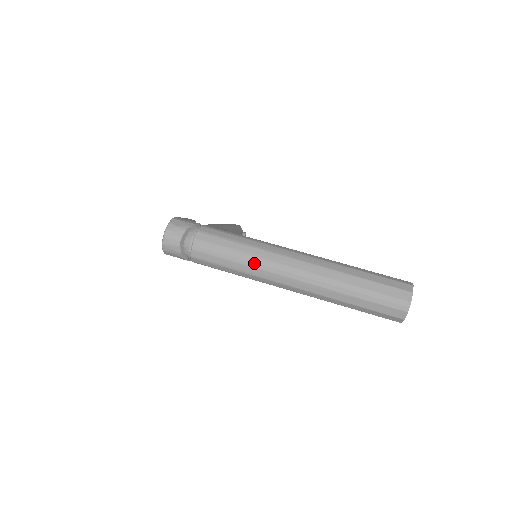
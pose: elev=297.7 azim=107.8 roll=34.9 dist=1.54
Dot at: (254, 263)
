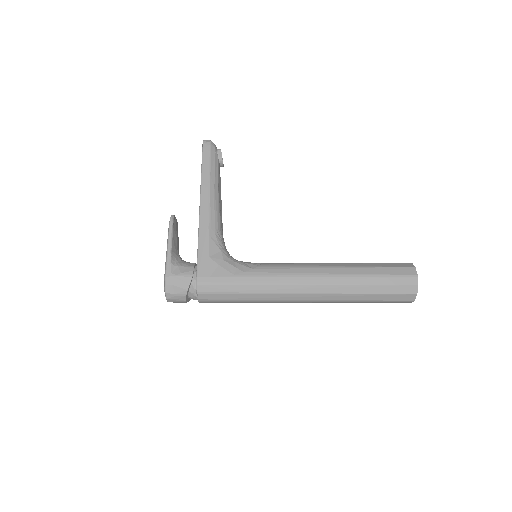
Dot at: (263, 302)
